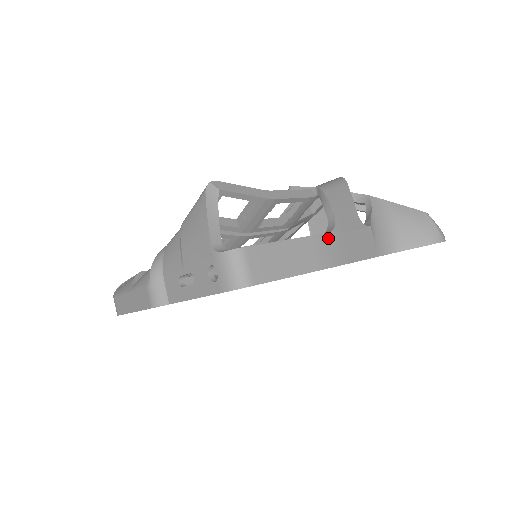
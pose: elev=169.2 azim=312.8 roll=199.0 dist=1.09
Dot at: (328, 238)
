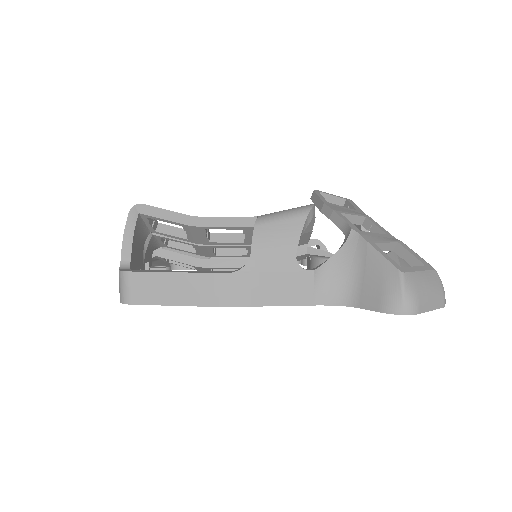
Dot at: (227, 278)
